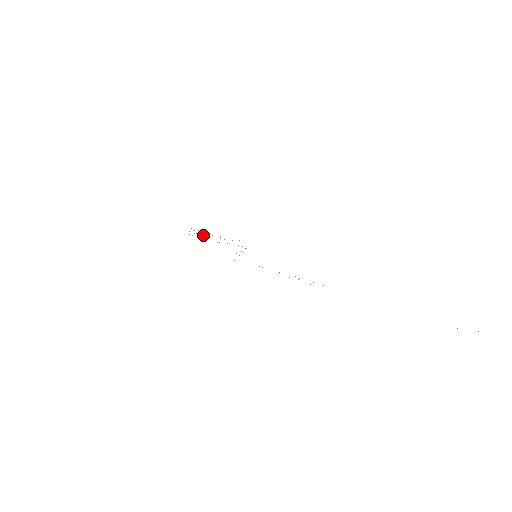
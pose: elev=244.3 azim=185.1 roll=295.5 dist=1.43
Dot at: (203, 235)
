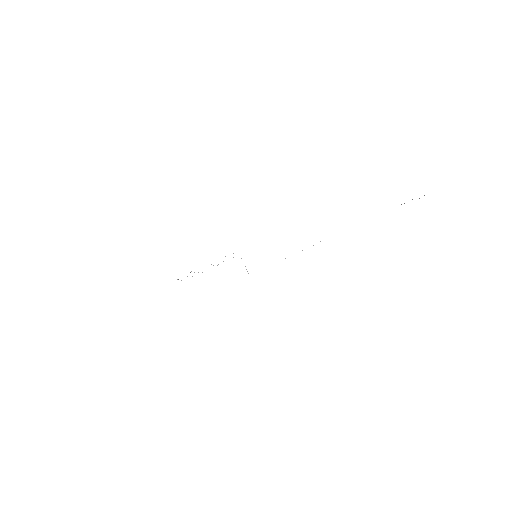
Dot at: occluded
